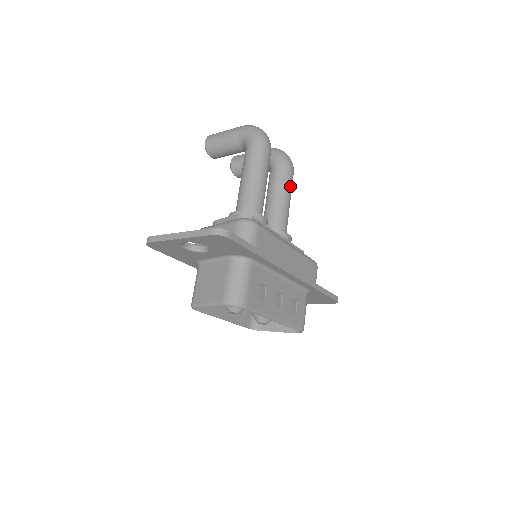
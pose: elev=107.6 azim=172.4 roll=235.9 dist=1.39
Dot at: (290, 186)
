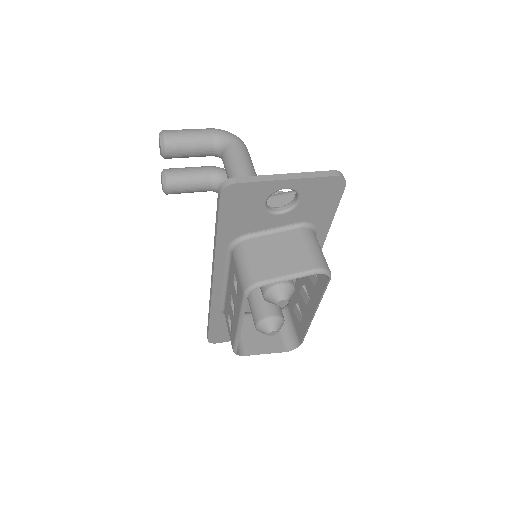
Dot at: occluded
